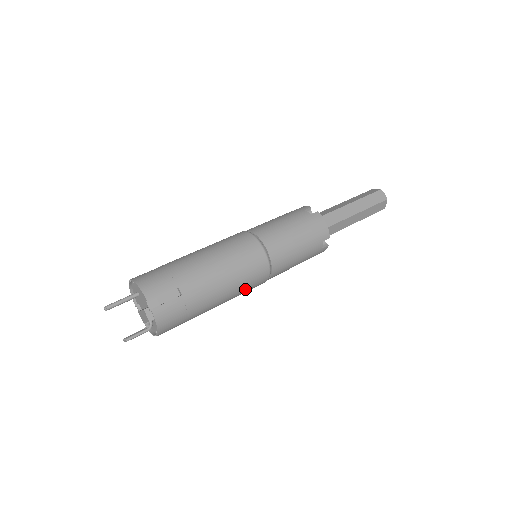
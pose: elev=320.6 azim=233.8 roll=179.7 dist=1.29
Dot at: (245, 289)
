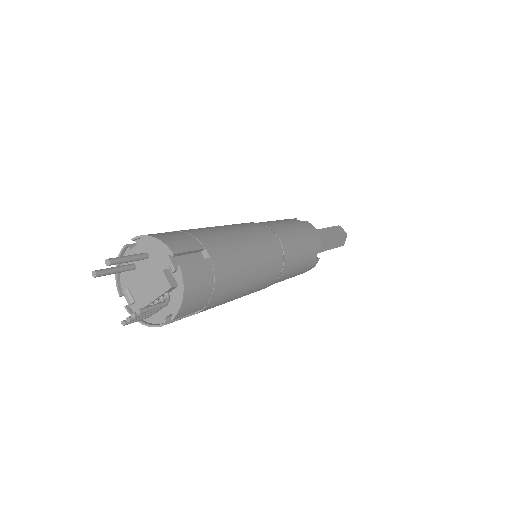
Dot at: (261, 281)
